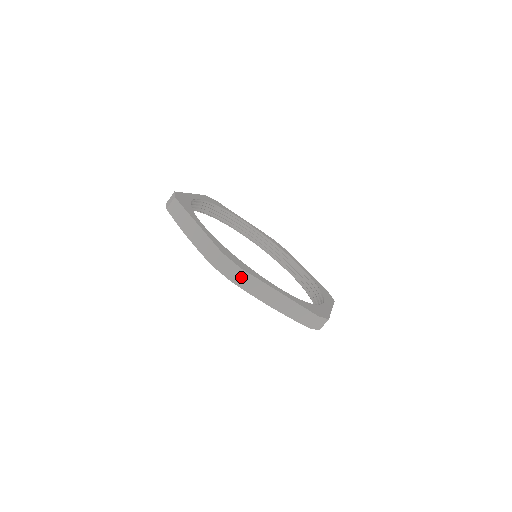
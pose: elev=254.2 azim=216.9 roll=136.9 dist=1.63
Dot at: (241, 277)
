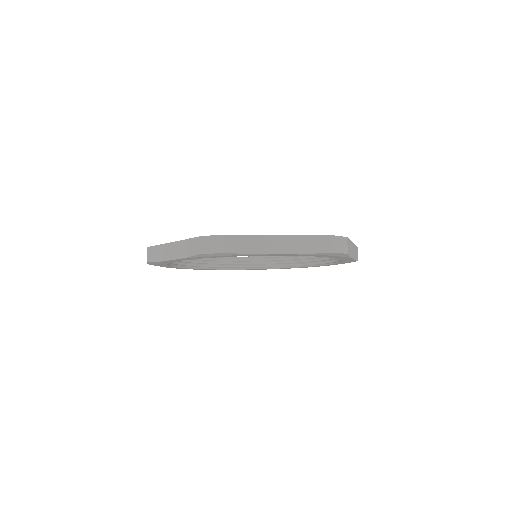
Dot at: (231, 243)
